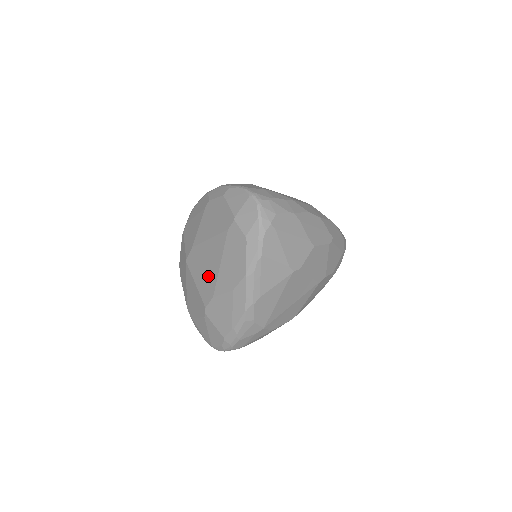
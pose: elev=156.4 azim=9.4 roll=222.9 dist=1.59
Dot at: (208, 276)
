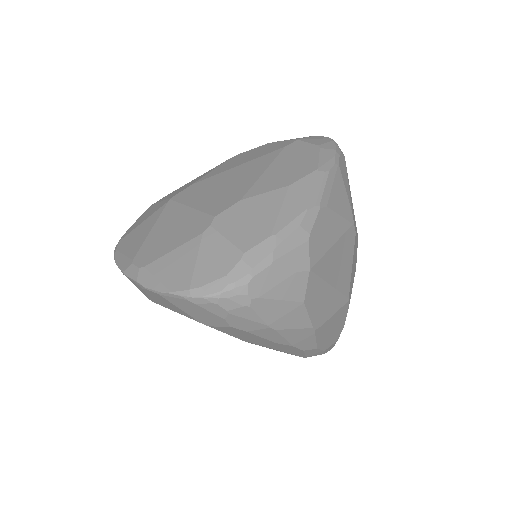
Dot at: (231, 188)
